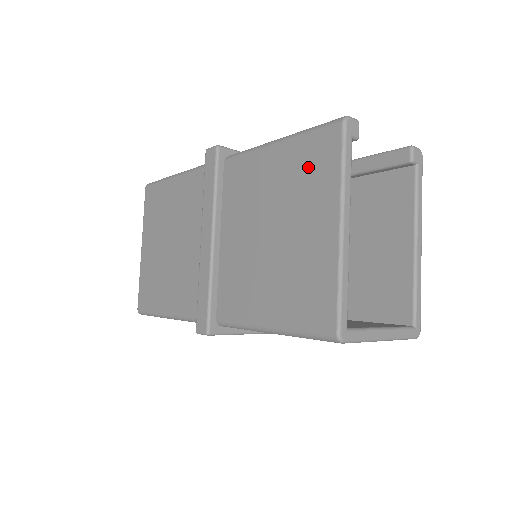
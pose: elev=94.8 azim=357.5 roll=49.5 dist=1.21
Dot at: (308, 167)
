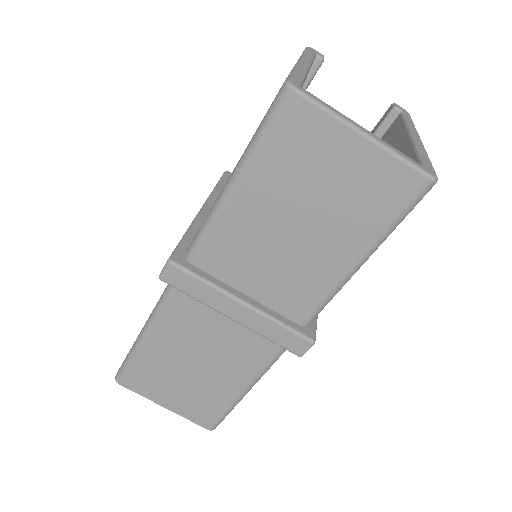
Dot at: occluded
